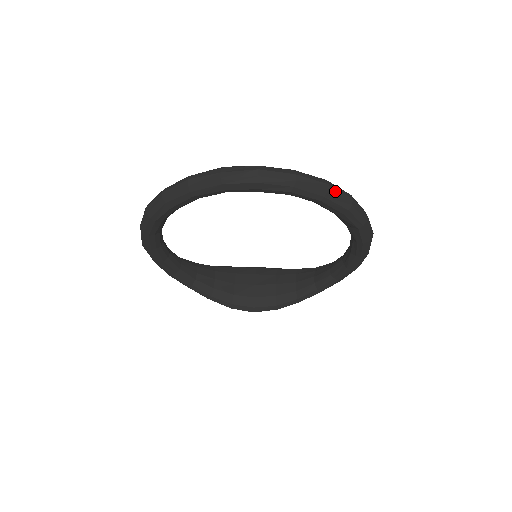
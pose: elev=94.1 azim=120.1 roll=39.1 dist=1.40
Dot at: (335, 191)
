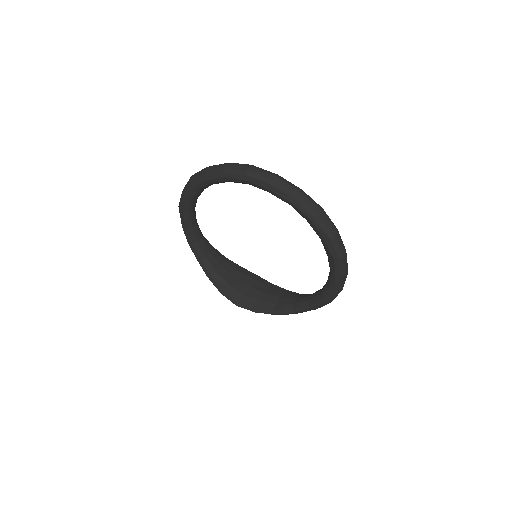
Dot at: (325, 218)
